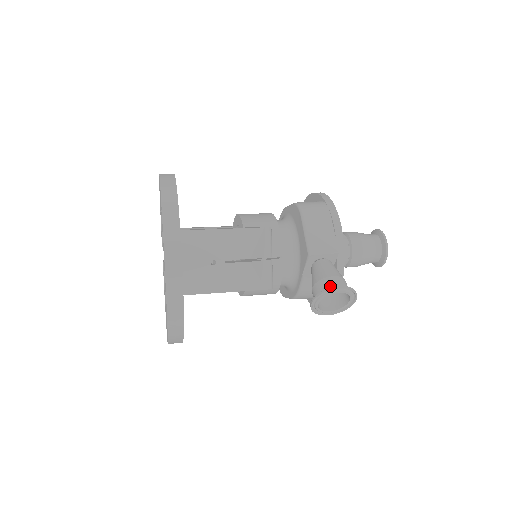
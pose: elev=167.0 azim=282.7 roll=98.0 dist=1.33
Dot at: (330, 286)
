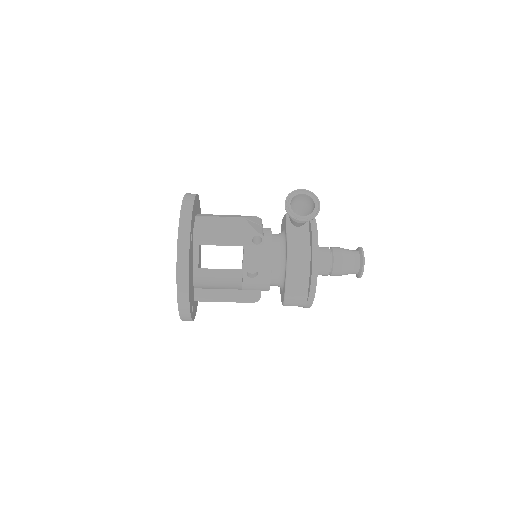
Dot at: (297, 196)
